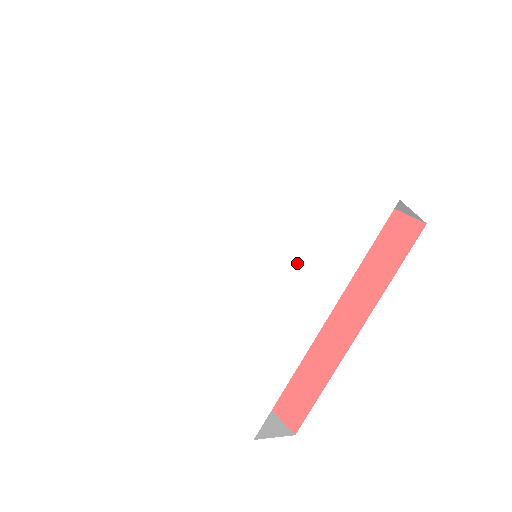
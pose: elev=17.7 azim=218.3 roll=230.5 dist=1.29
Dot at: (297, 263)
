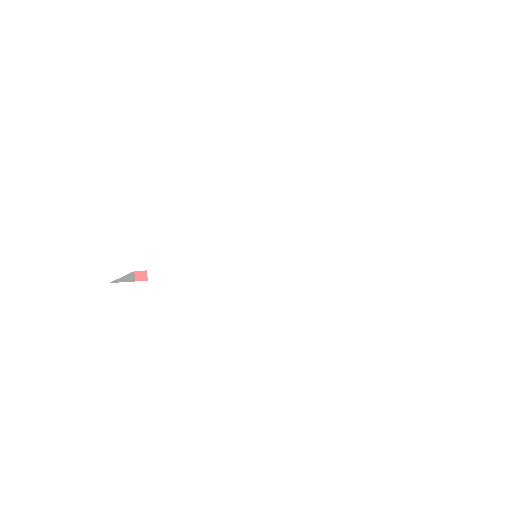
Dot at: (288, 346)
